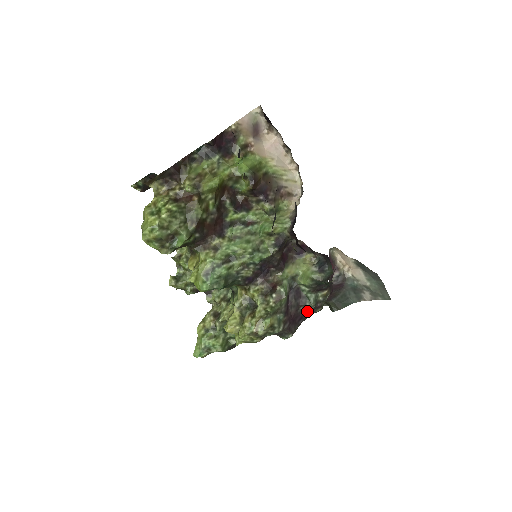
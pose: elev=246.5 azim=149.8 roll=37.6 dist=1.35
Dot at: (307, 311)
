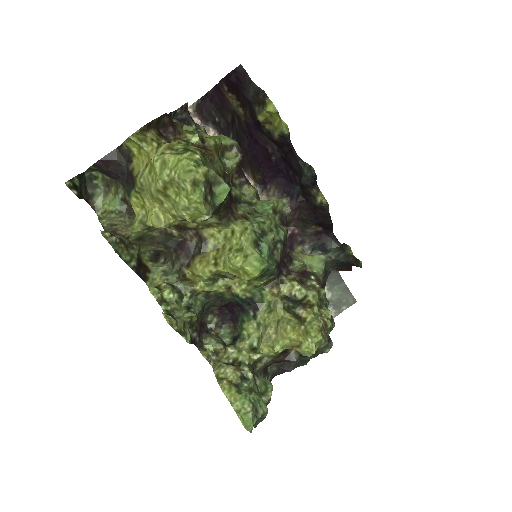
Dot at: occluded
